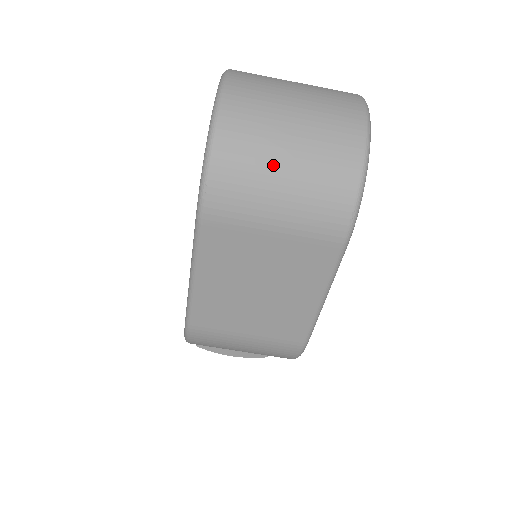
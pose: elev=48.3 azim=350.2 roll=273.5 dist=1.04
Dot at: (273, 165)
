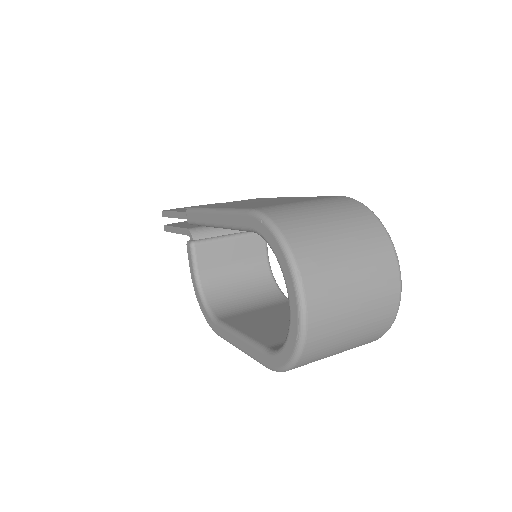
Dot at: (331, 355)
